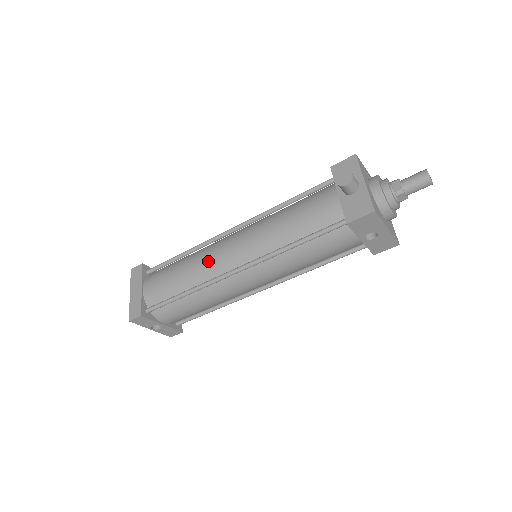
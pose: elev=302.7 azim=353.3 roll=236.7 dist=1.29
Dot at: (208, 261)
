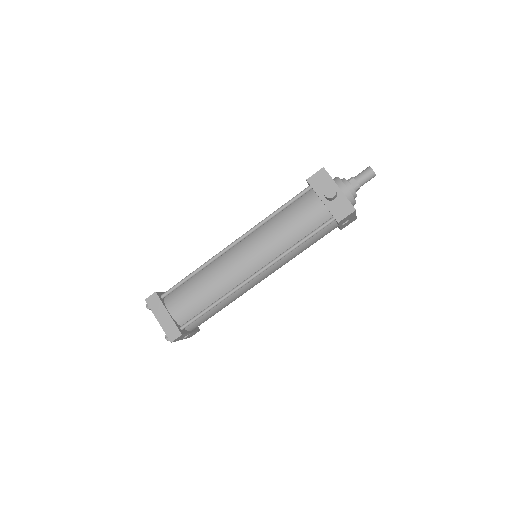
Dot at: (227, 274)
